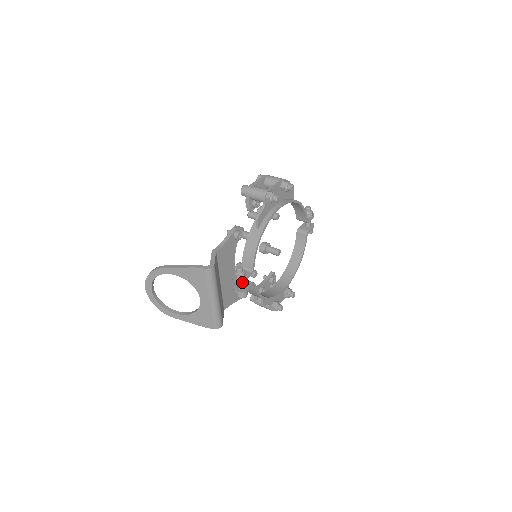
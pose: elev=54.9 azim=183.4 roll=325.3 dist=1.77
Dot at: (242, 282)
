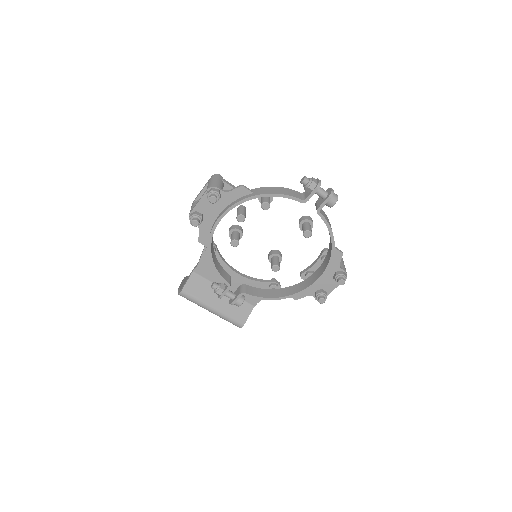
Dot at: occluded
